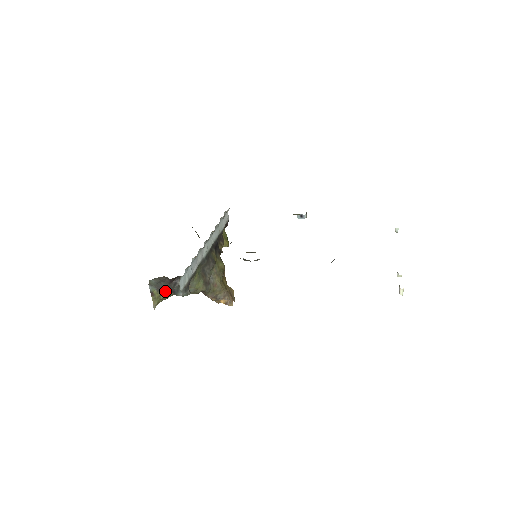
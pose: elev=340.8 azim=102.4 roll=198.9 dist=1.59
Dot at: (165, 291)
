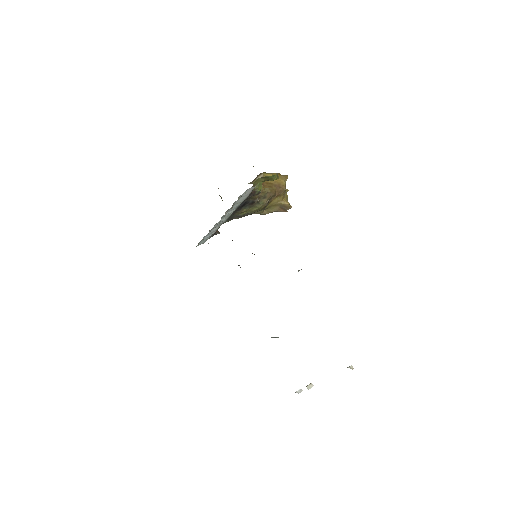
Dot at: occluded
